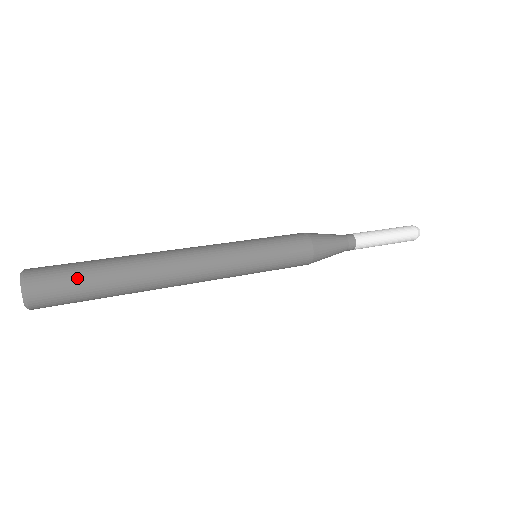
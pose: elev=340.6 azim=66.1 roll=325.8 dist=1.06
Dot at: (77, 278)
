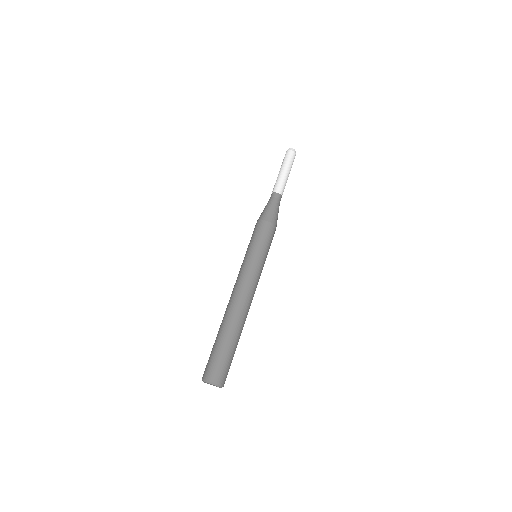
Dot at: (220, 355)
